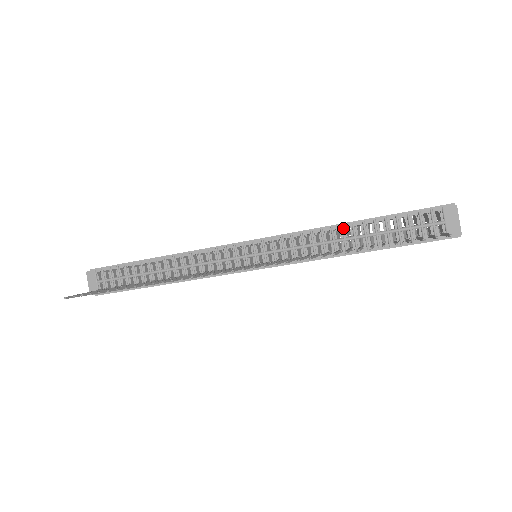
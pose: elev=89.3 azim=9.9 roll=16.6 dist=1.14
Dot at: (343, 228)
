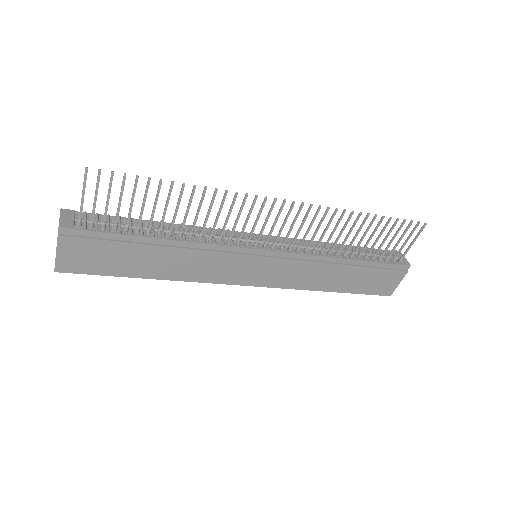
Dot at: occluded
